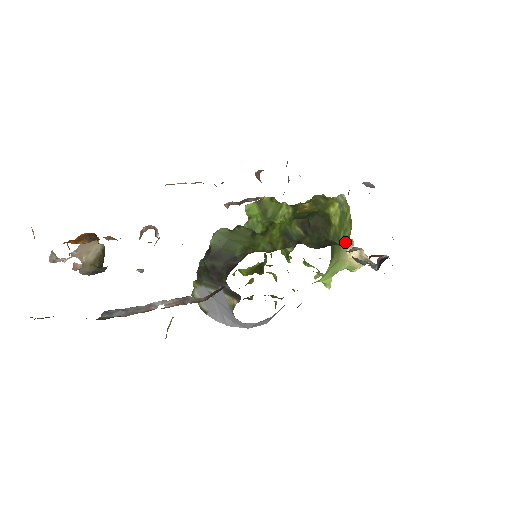
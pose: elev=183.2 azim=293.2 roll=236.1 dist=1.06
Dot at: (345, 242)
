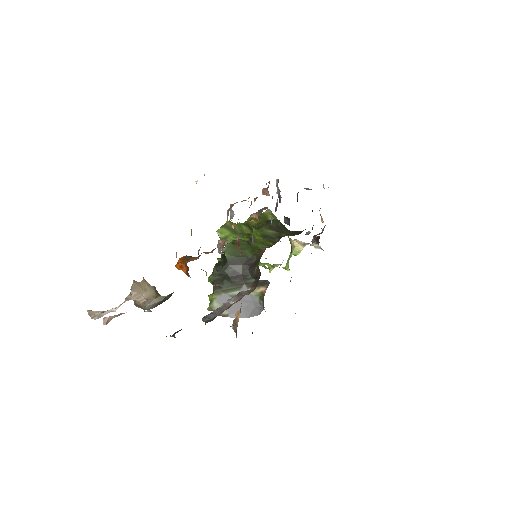
Dot at: (288, 237)
